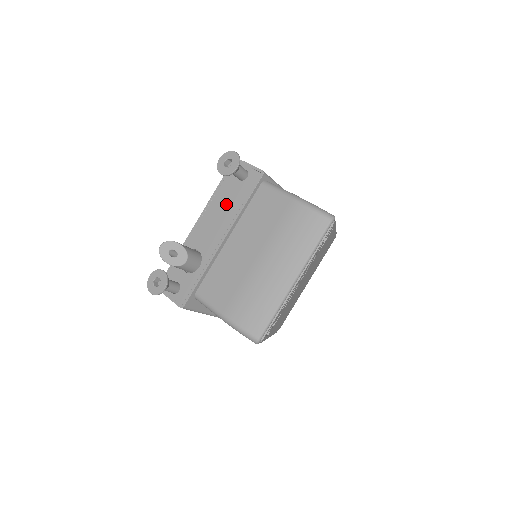
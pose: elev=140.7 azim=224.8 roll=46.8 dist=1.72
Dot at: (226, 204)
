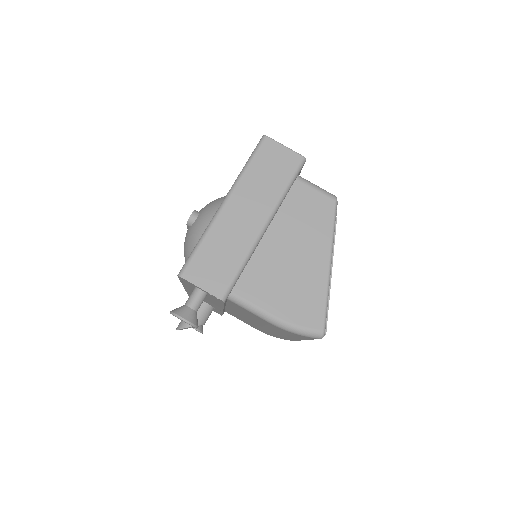
Dot at: occluded
